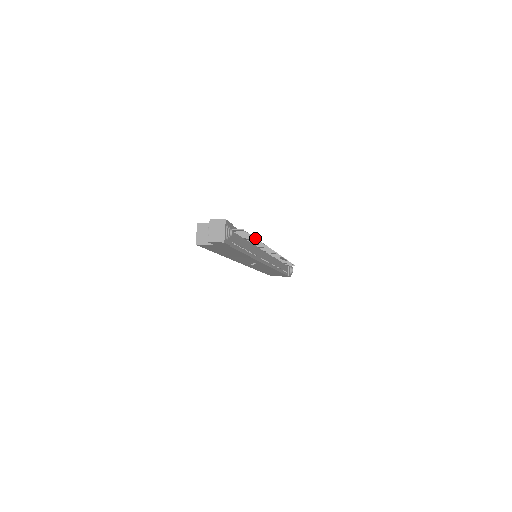
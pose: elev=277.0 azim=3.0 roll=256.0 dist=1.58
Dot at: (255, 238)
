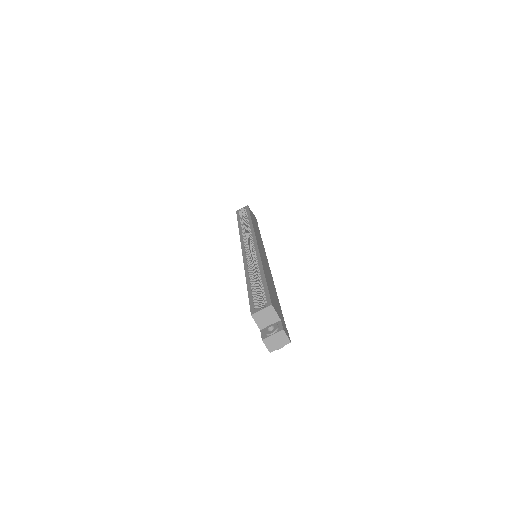
Dot at: occluded
